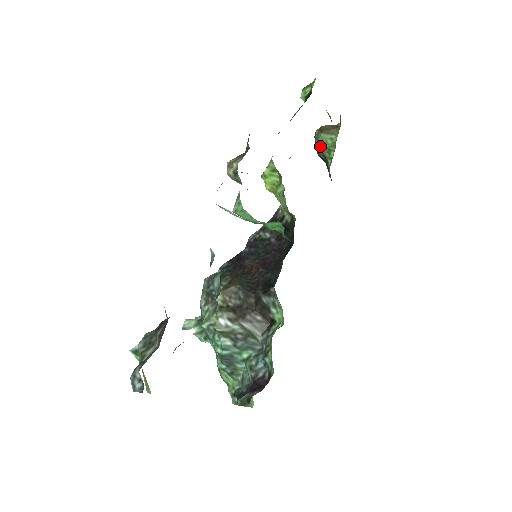
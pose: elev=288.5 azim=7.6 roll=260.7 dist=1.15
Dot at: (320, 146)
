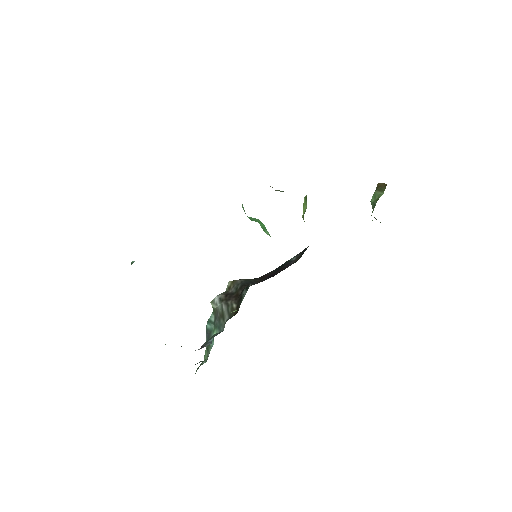
Dot at: (371, 201)
